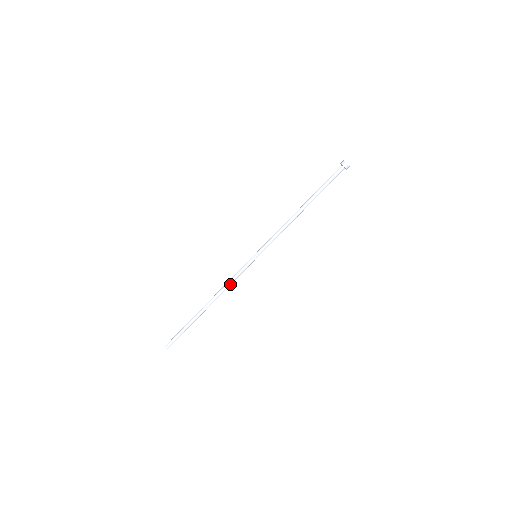
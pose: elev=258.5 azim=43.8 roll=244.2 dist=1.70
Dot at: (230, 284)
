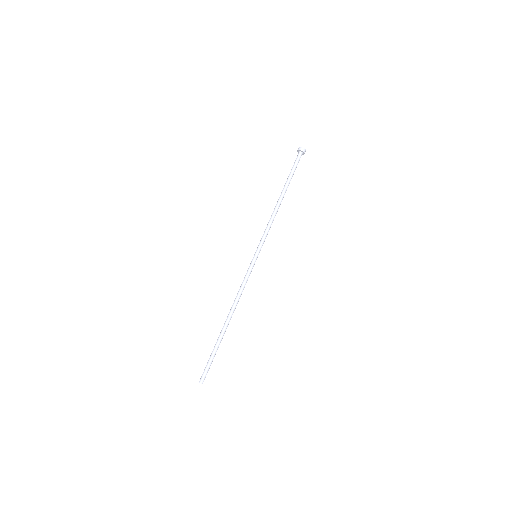
Dot at: (240, 291)
